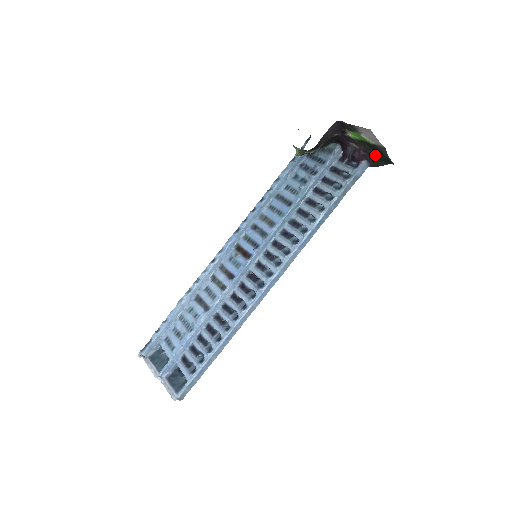
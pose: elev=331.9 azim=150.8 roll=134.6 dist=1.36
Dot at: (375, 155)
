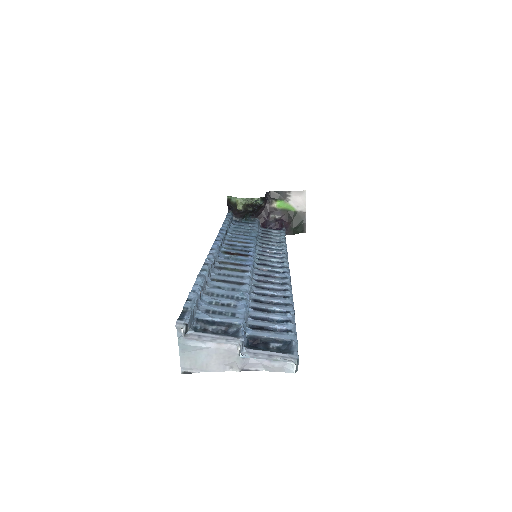
Dot at: (293, 223)
